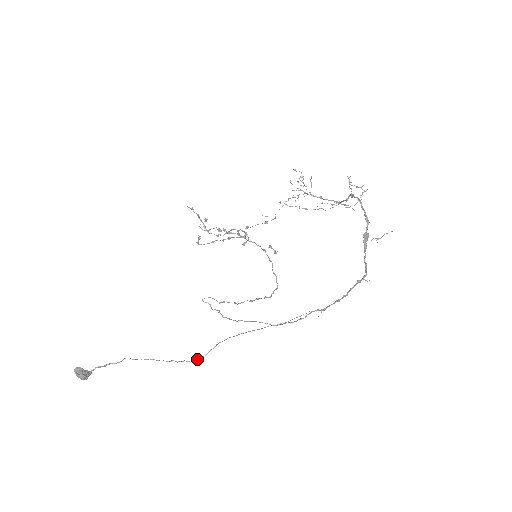
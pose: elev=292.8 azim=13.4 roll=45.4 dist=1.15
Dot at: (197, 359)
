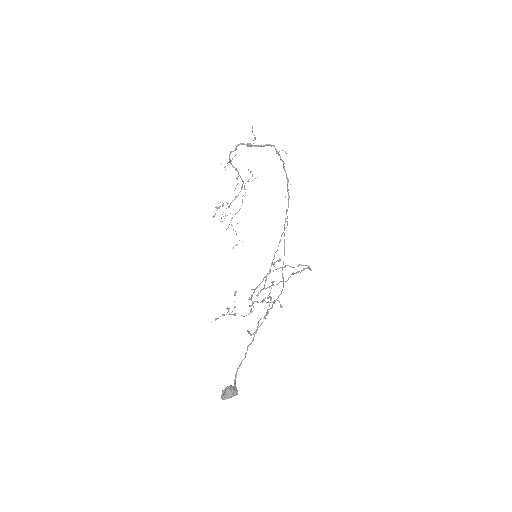
Dot at: (281, 292)
